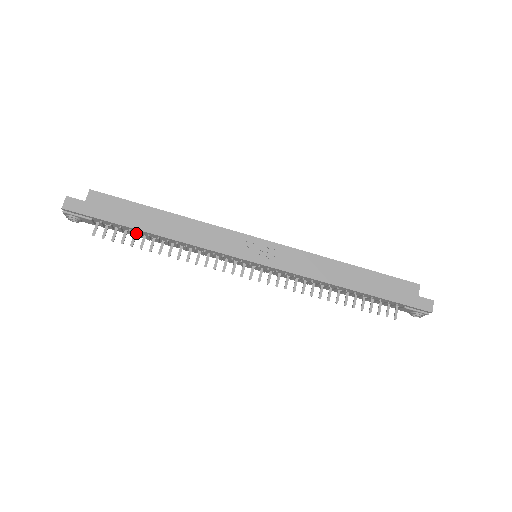
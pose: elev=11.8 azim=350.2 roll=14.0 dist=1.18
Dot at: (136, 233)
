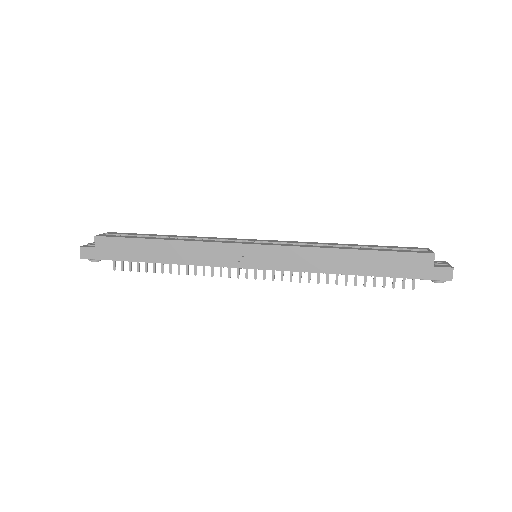
Dot at: occluded
